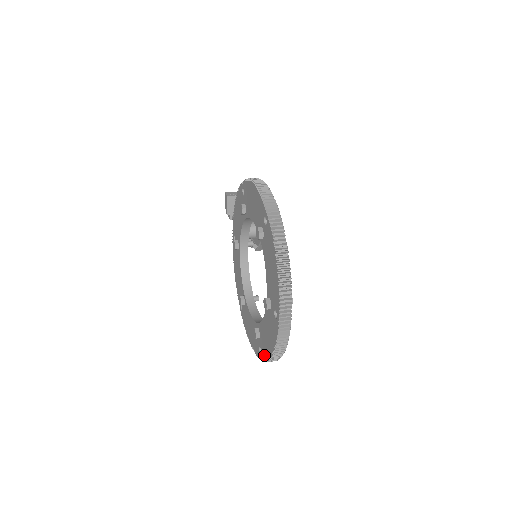
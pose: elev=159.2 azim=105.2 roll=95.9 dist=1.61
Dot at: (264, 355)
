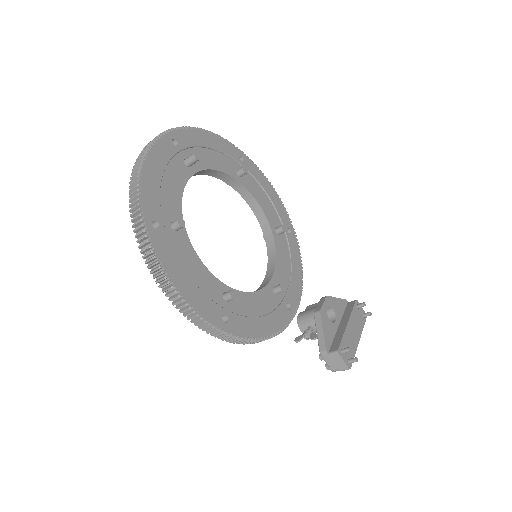
Dot at: occluded
